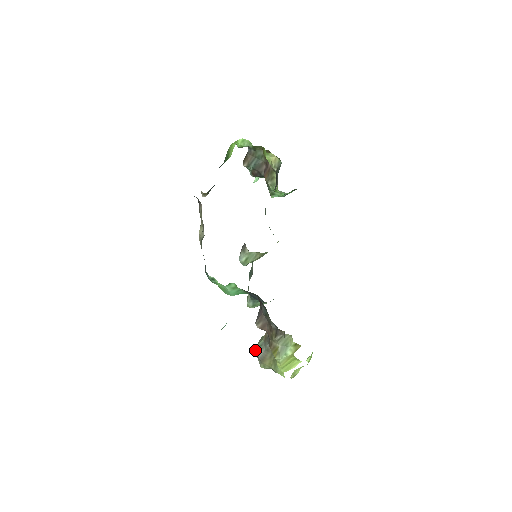
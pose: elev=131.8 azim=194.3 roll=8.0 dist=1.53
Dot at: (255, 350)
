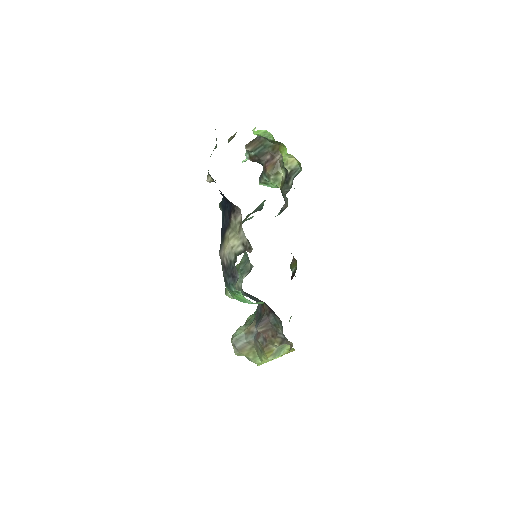
Dot at: (233, 340)
